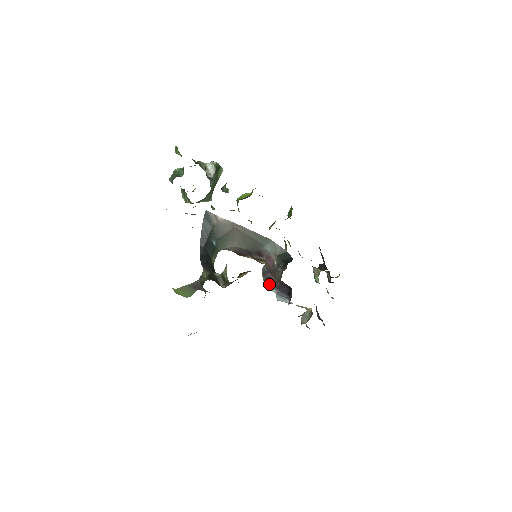
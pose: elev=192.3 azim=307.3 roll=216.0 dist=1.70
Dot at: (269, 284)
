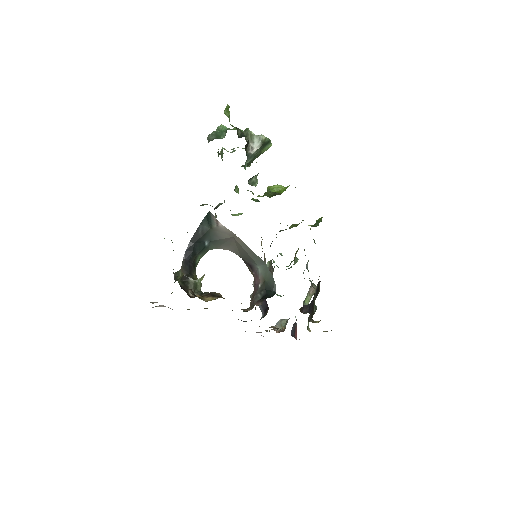
Dot at: occluded
